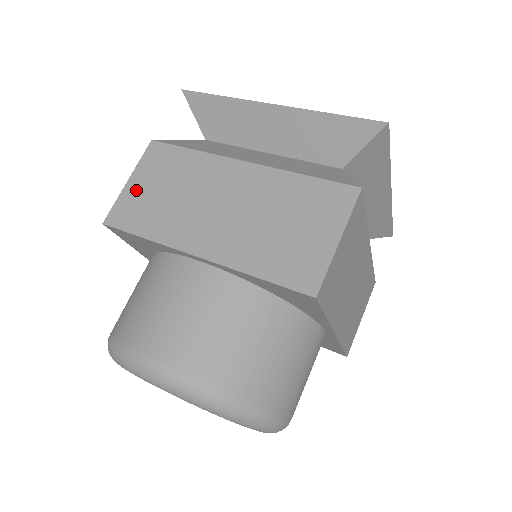
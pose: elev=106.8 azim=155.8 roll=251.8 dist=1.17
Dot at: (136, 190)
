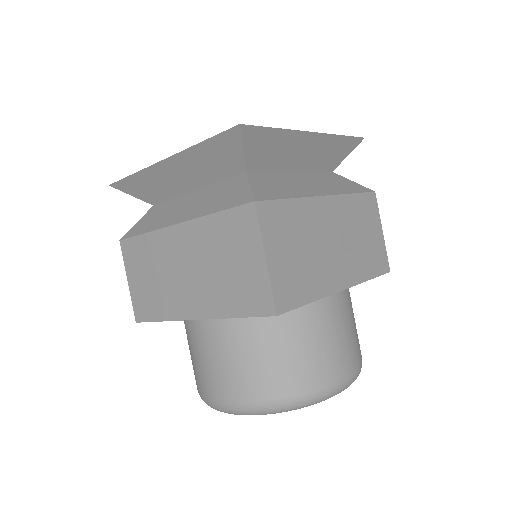
Dot at: (136, 287)
